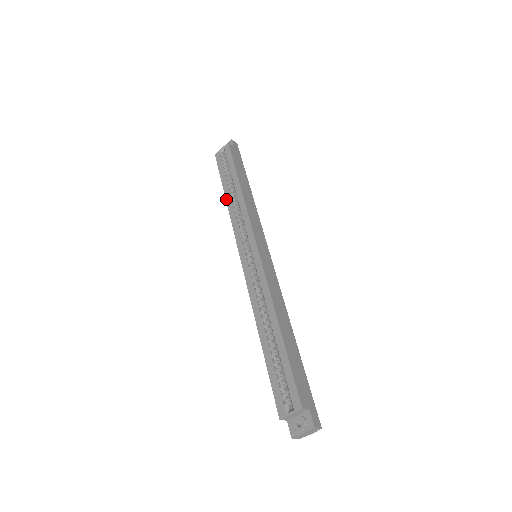
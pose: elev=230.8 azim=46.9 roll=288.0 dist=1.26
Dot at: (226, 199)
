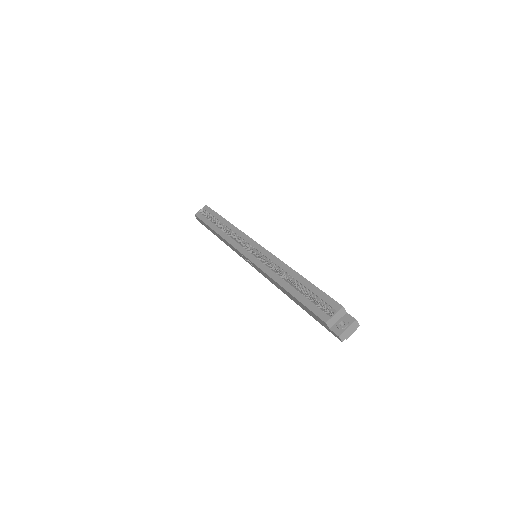
Dot at: (216, 232)
